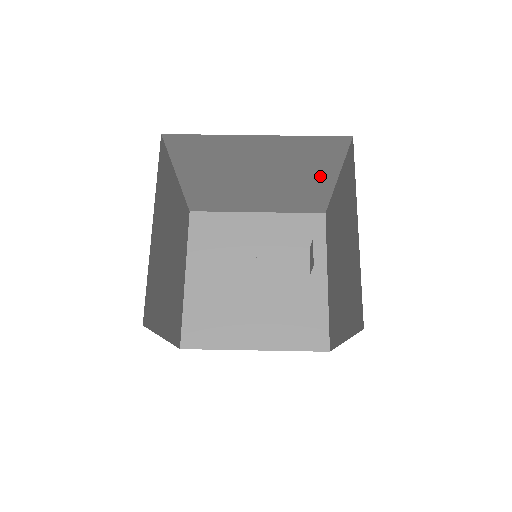
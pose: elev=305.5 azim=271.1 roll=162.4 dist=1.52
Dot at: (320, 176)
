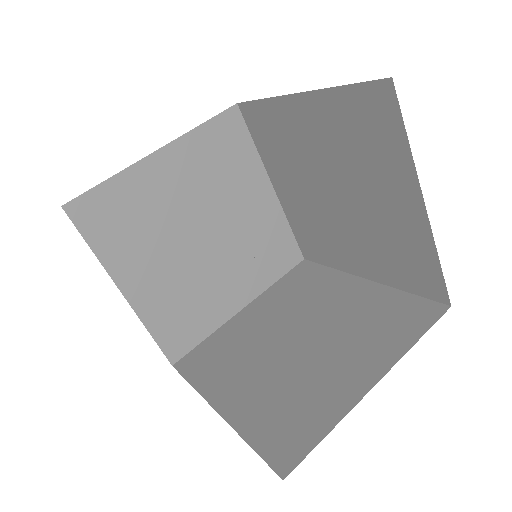
Dot at: occluded
